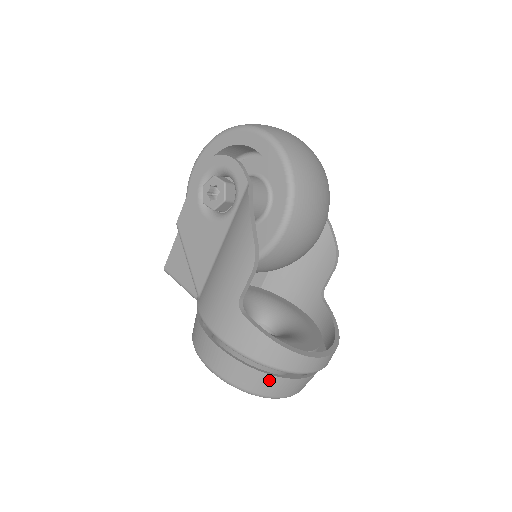
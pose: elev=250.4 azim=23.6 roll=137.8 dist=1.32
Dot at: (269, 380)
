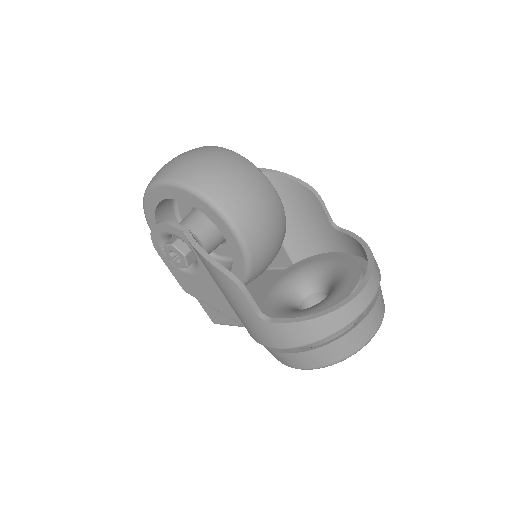
Dot at: (341, 343)
